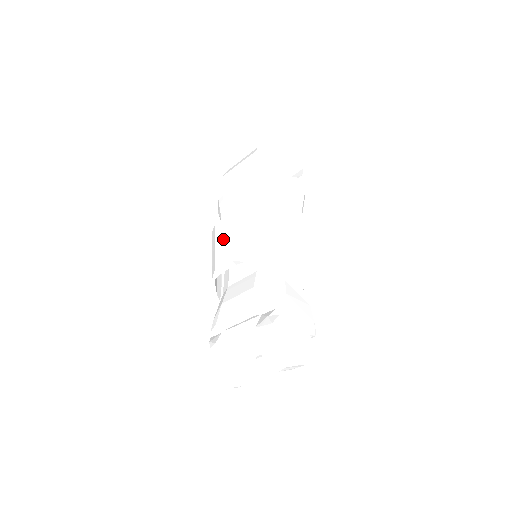
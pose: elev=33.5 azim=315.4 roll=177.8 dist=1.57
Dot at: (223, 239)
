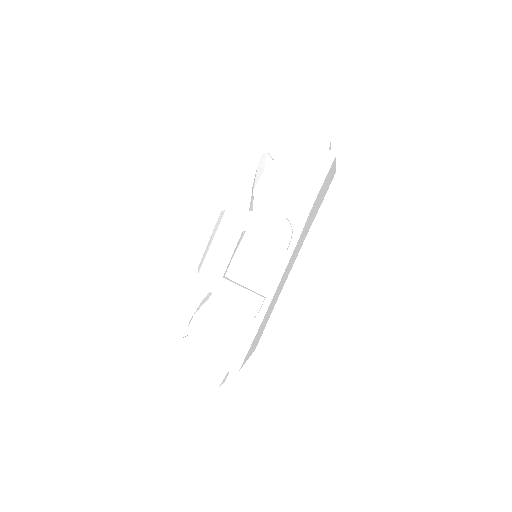
Dot at: occluded
